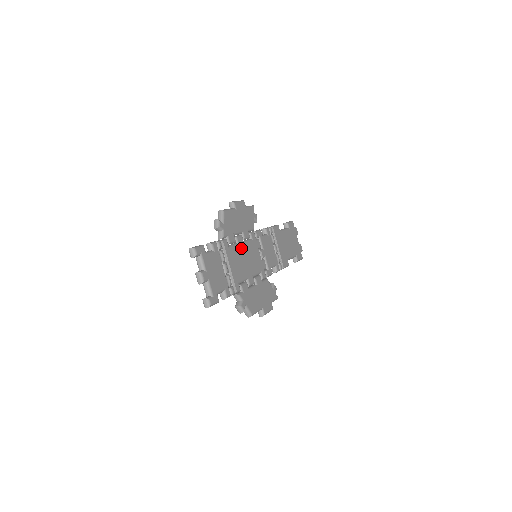
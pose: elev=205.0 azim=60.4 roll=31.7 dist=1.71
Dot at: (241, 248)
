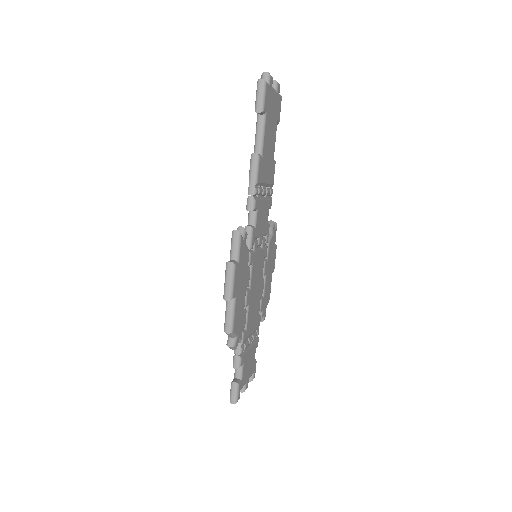
Dot at: (251, 300)
